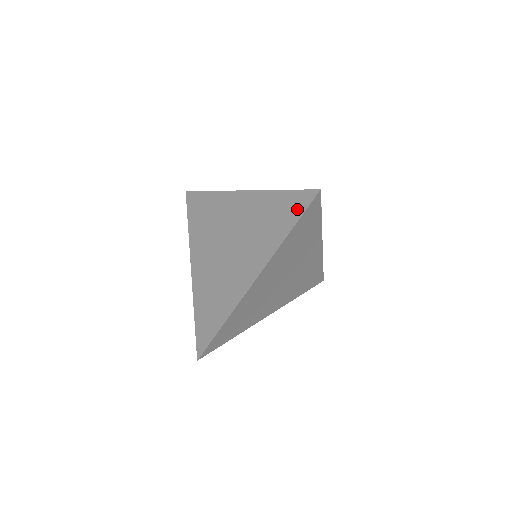
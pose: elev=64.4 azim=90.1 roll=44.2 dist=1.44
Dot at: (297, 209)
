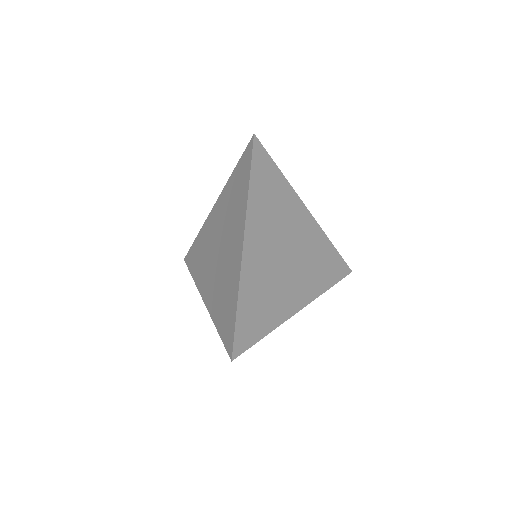
Dot at: (247, 164)
